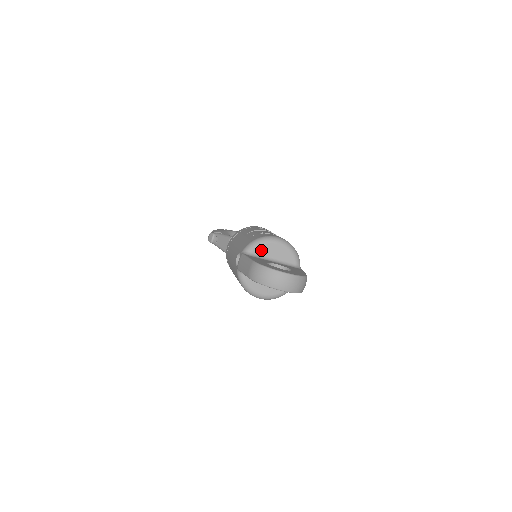
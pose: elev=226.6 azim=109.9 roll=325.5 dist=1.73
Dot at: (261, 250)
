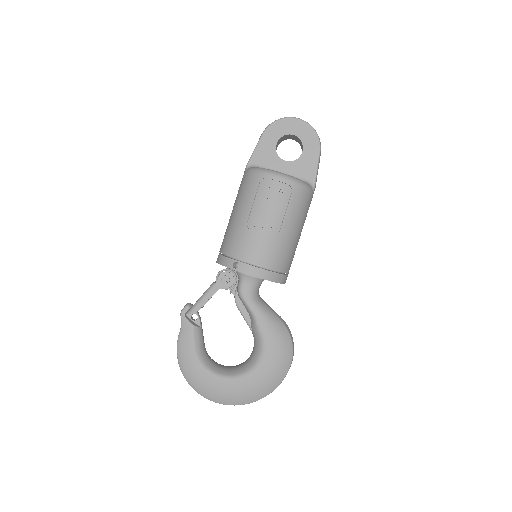
Dot at: occluded
